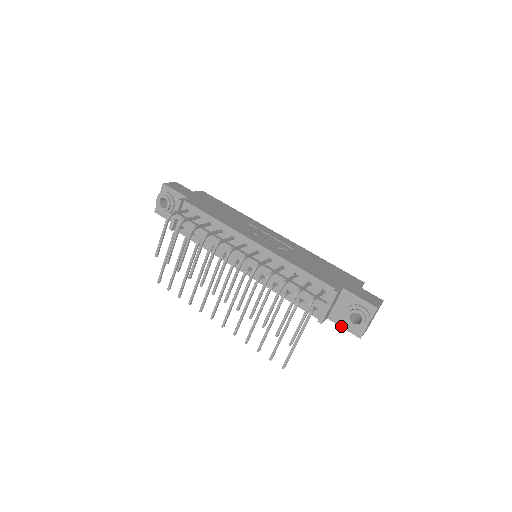
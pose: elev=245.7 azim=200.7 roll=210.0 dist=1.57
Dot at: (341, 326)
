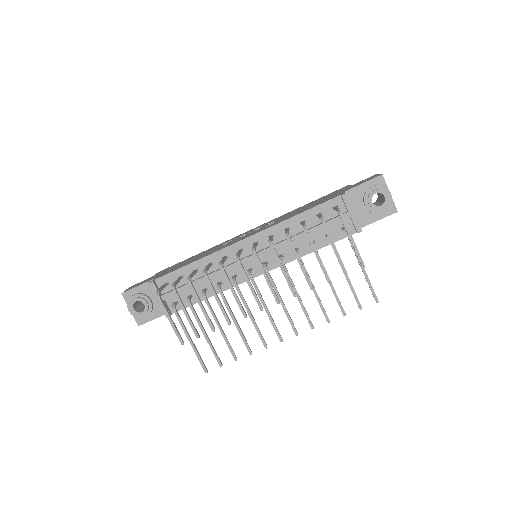
Dot at: (375, 221)
